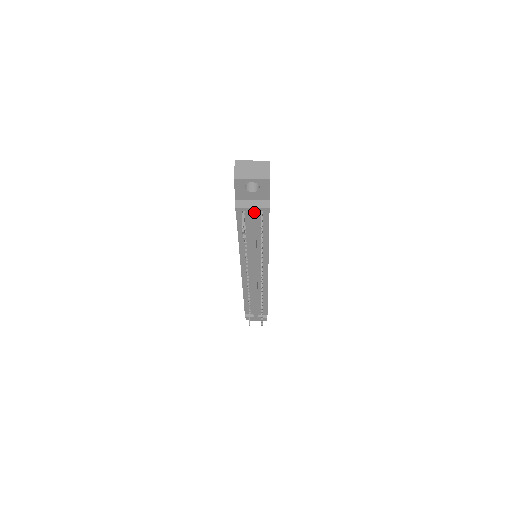
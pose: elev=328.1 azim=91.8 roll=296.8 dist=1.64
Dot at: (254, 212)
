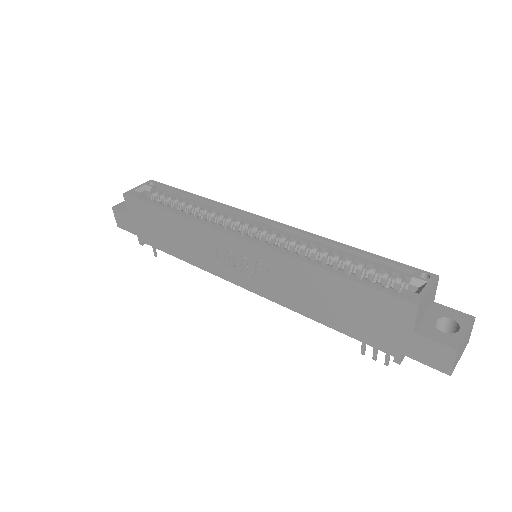
Dot at: occluded
